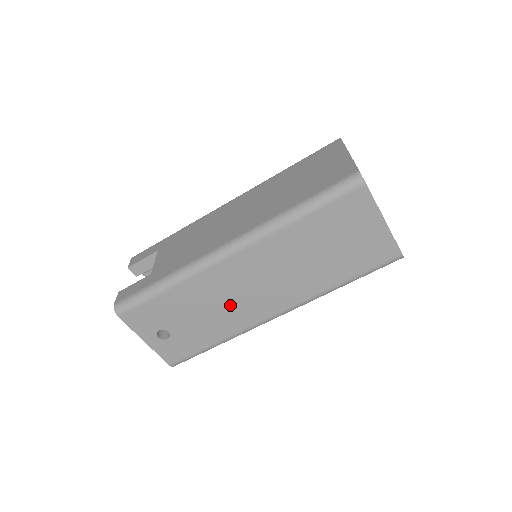
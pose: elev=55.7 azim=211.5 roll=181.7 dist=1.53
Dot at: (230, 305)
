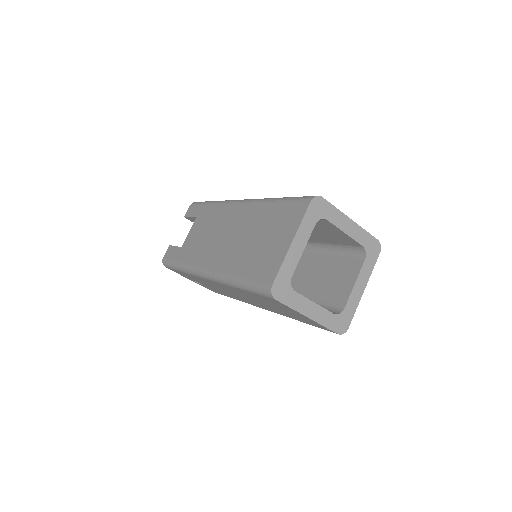
Dot at: occluded
